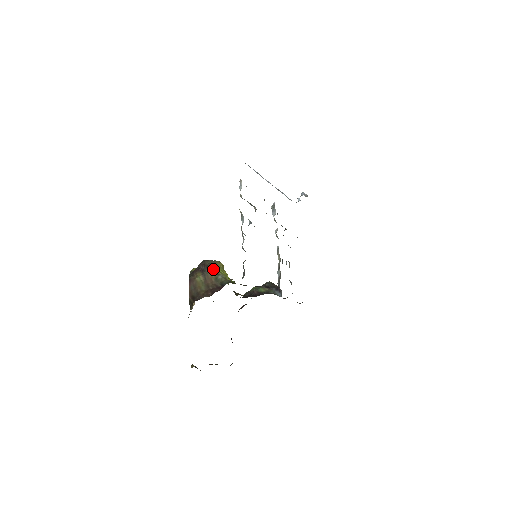
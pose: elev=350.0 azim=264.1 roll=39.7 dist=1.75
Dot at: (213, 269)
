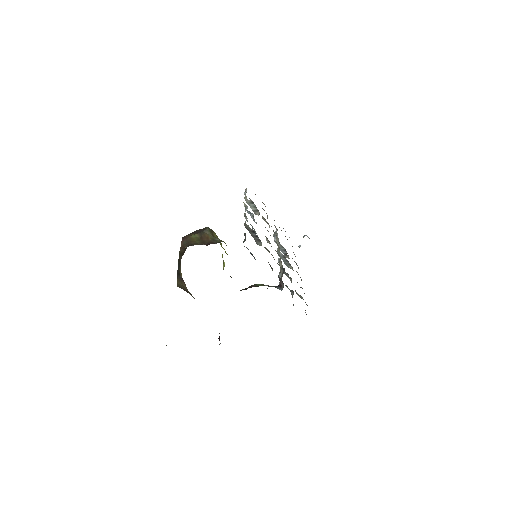
Dot at: (211, 232)
